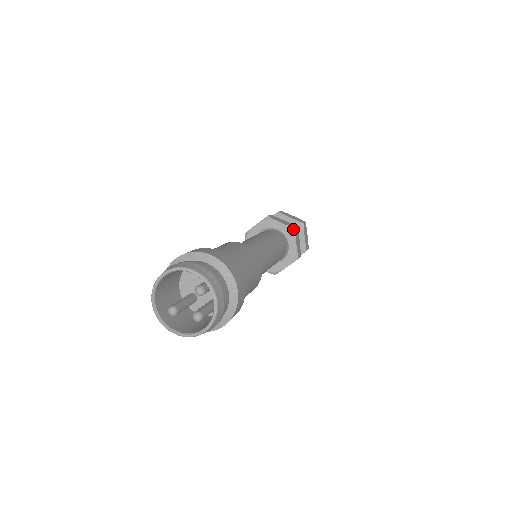
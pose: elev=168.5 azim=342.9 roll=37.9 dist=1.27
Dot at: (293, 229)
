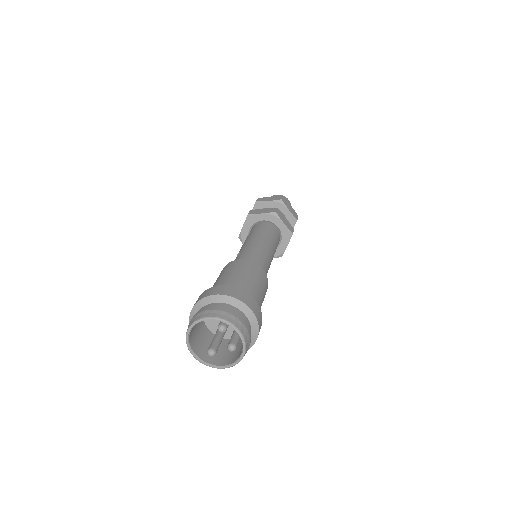
Dot at: (274, 213)
